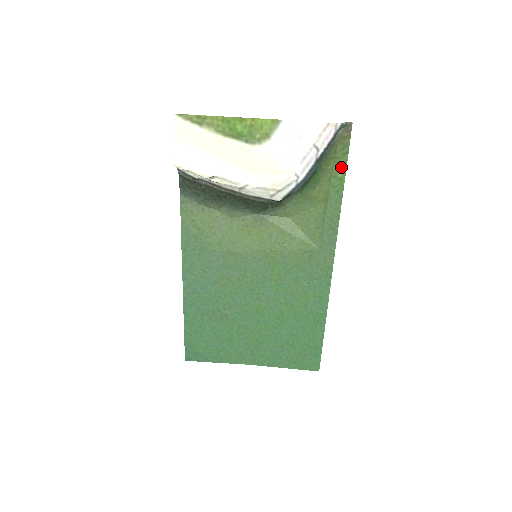
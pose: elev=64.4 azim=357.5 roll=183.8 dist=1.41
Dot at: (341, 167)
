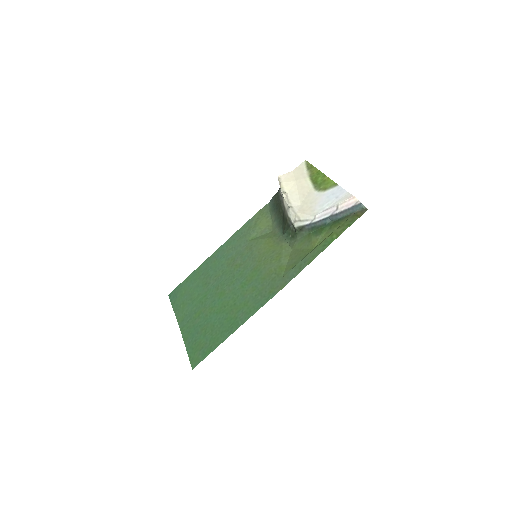
Dot at: (340, 232)
